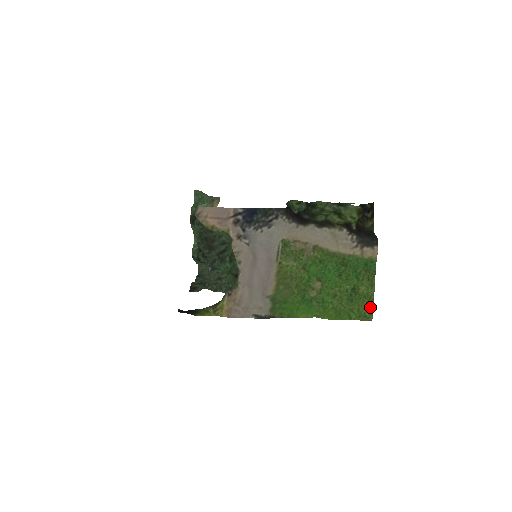
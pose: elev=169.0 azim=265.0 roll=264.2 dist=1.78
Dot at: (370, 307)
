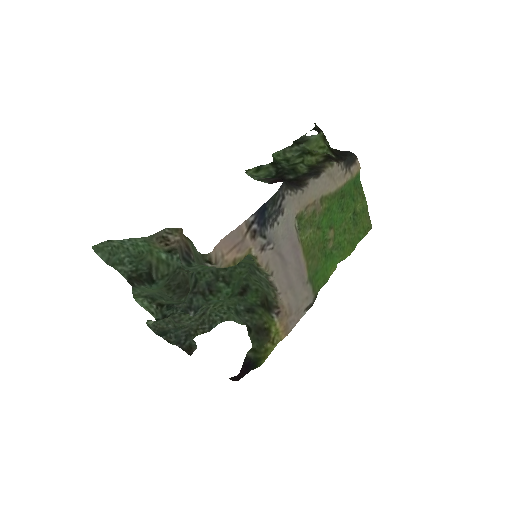
Dot at: (368, 217)
